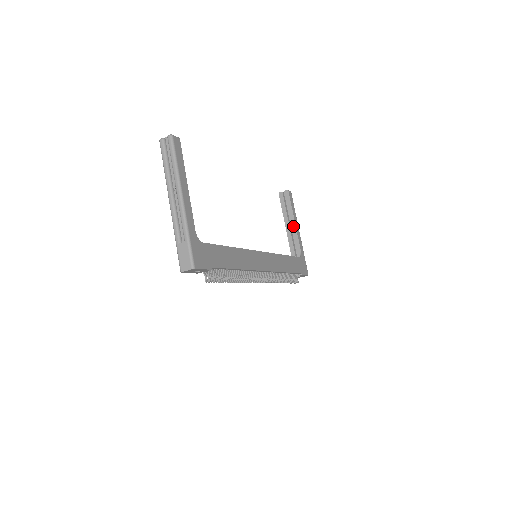
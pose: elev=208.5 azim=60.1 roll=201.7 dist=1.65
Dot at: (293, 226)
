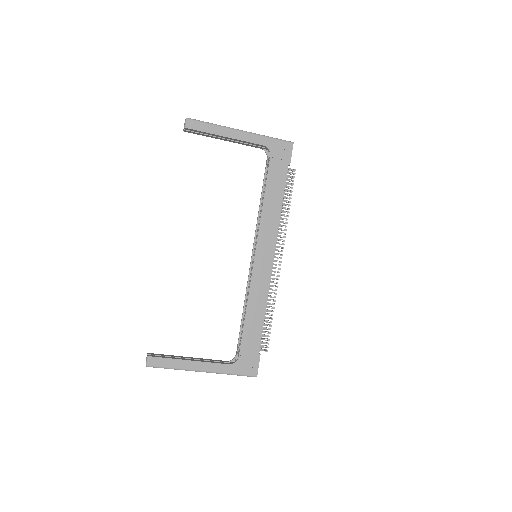
Dot at: (231, 140)
